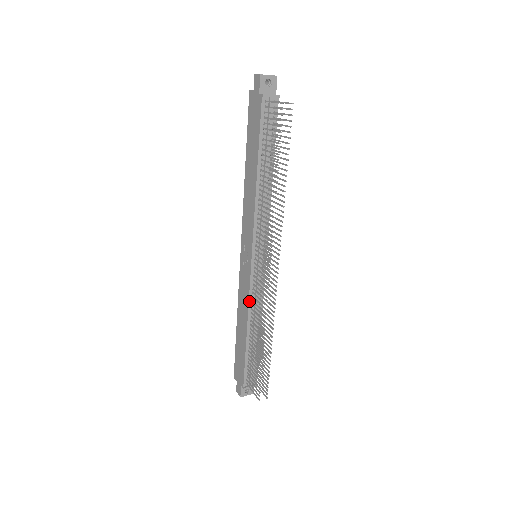
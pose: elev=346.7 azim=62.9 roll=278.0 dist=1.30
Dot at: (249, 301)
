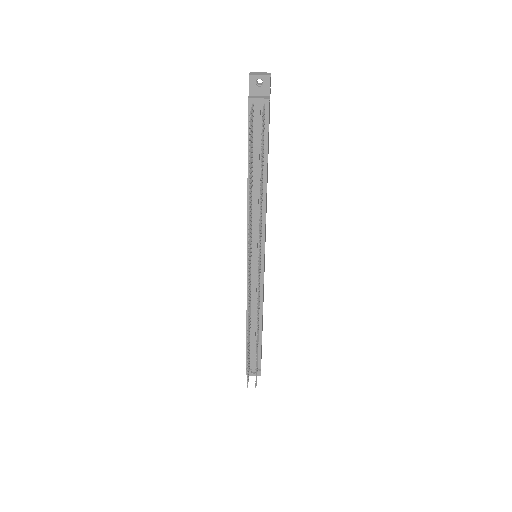
Dot at: (247, 296)
